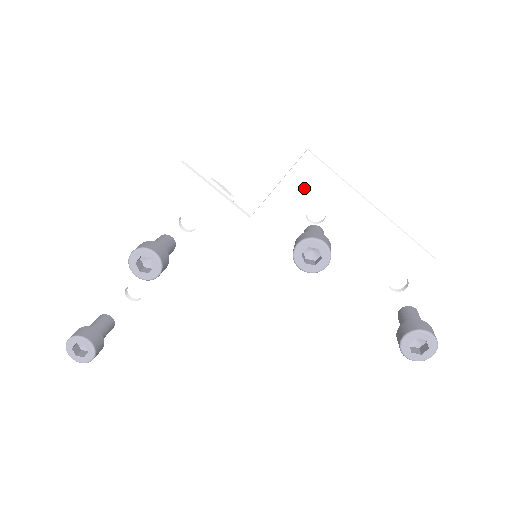
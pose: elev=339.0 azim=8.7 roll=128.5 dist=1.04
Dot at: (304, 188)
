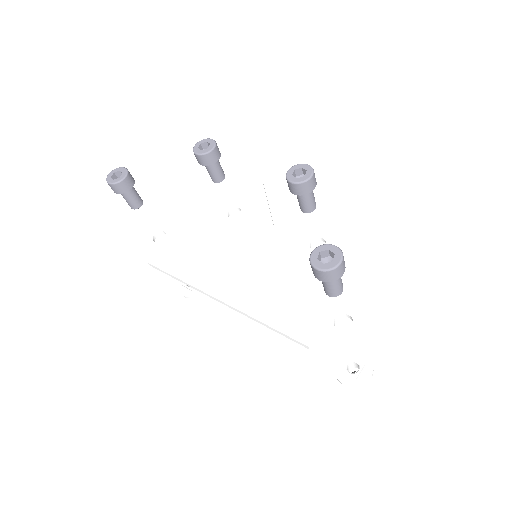
Dot at: (322, 226)
